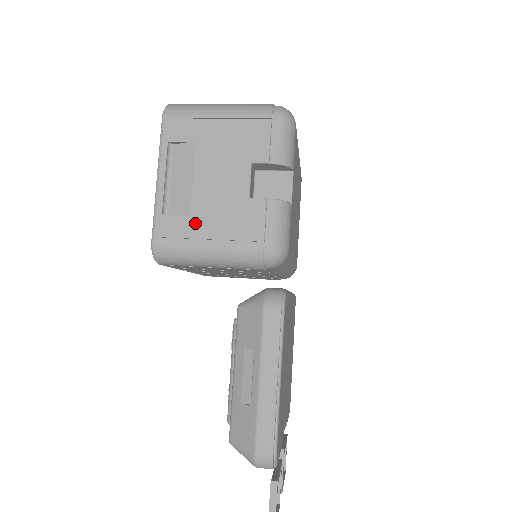
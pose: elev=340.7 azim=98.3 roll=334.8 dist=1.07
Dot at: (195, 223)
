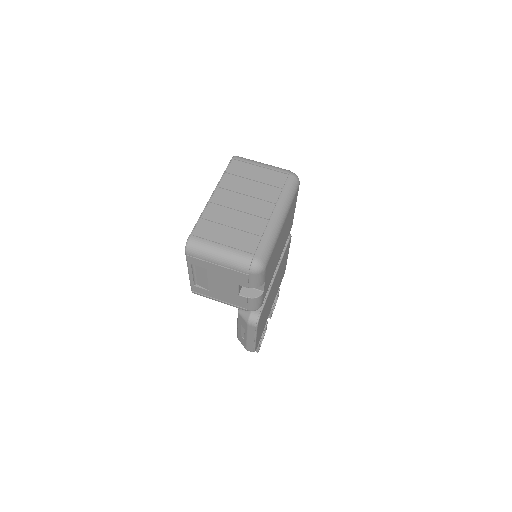
Dot at: (212, 293)
